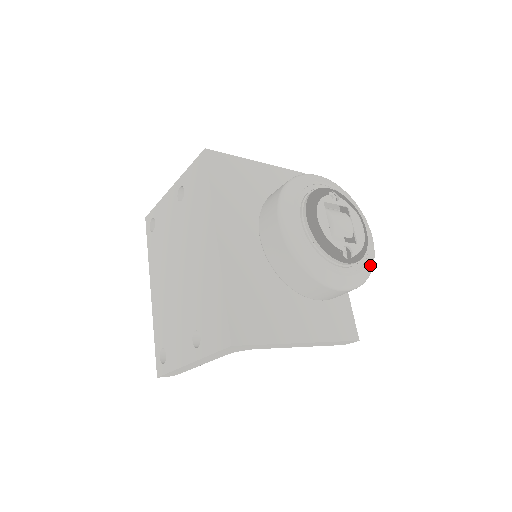
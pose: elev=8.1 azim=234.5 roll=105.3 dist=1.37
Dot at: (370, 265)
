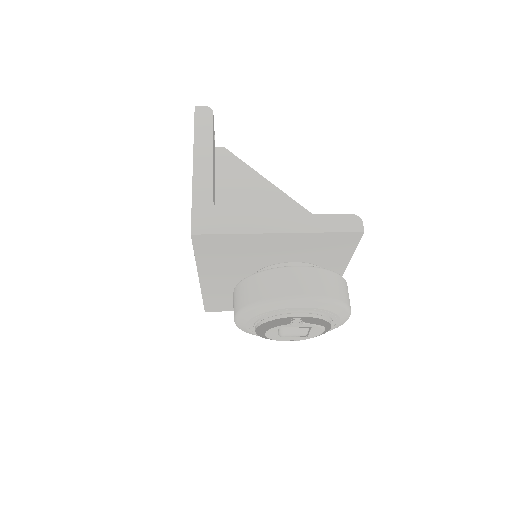
Dot at: occluded
